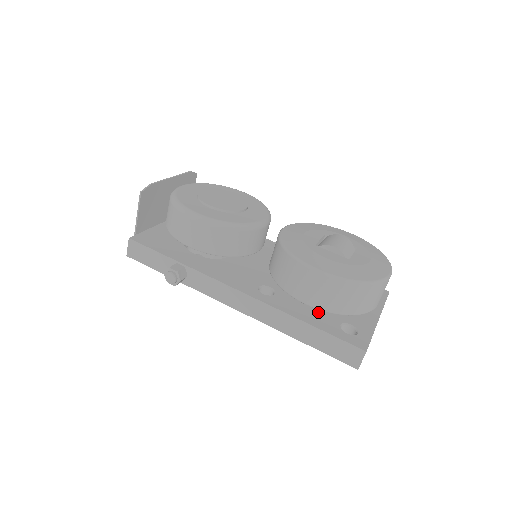
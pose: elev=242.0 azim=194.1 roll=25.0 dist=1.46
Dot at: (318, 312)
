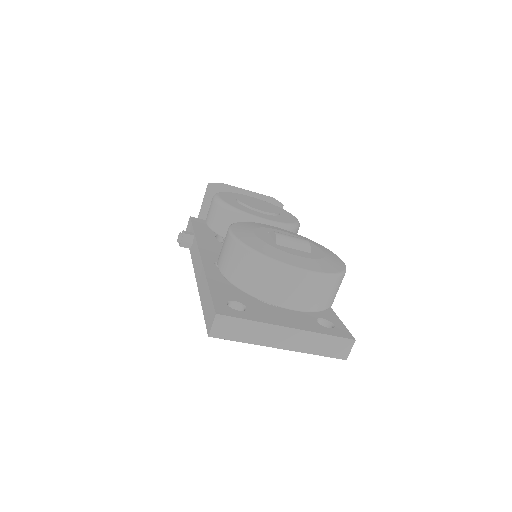
Dot at: (234, 289)
